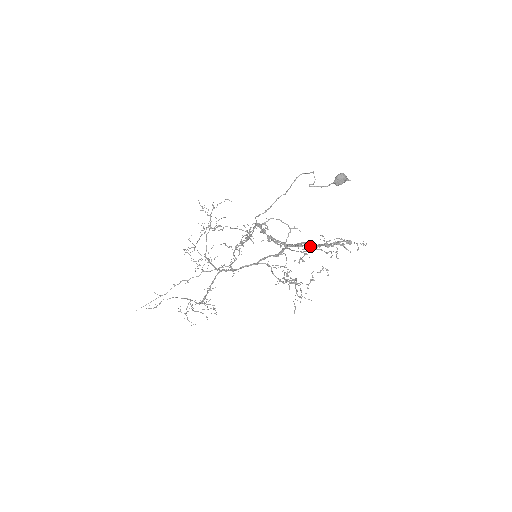
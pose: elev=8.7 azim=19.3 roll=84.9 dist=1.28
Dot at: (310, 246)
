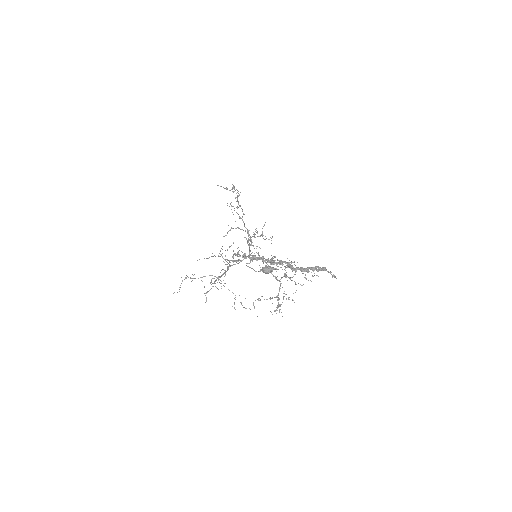
Dot at: occluded
